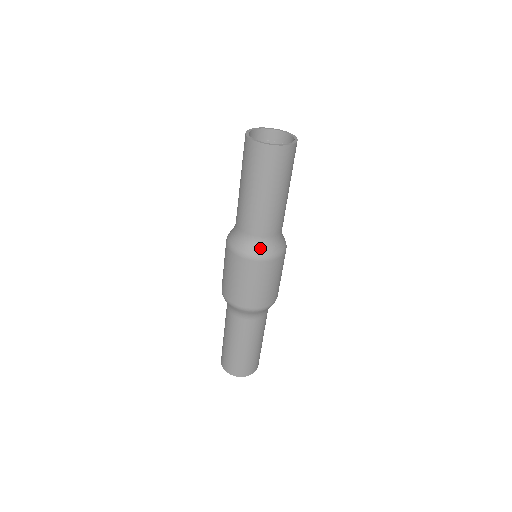
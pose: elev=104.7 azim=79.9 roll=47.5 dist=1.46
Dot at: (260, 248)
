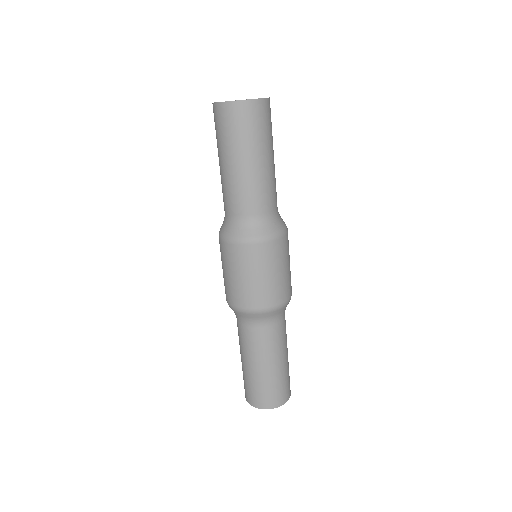
Dot at: (258, 228)
